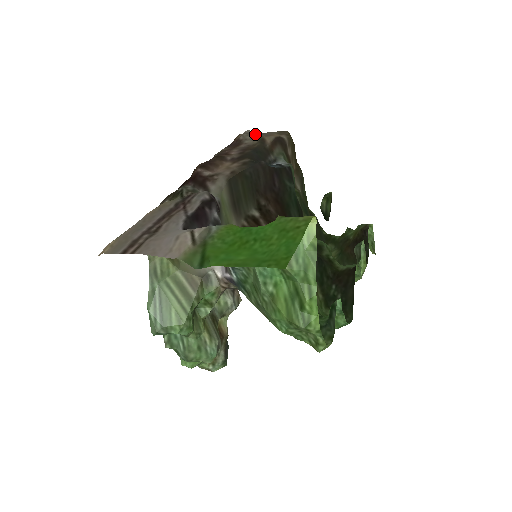
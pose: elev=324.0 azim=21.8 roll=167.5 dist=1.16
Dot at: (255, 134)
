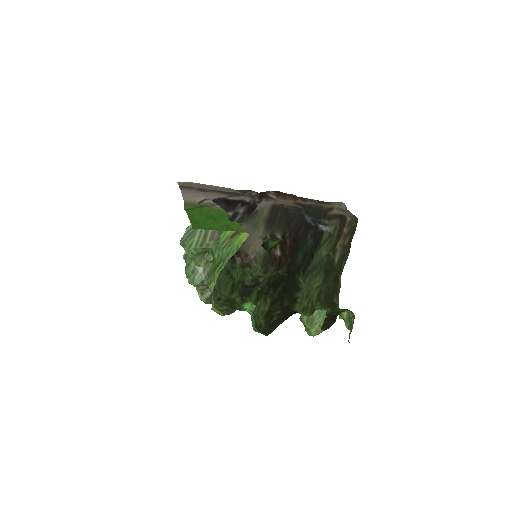
Dot at: (343, 207)
